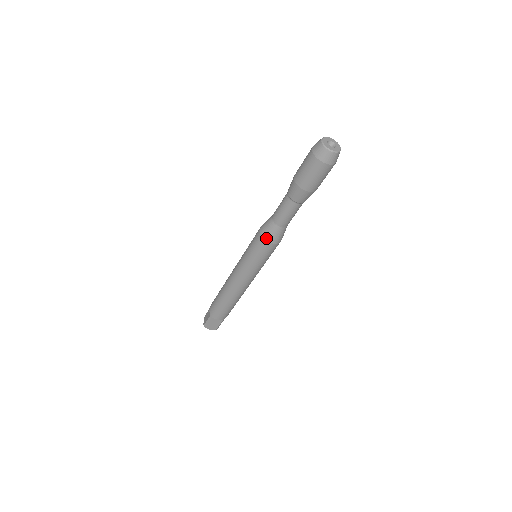
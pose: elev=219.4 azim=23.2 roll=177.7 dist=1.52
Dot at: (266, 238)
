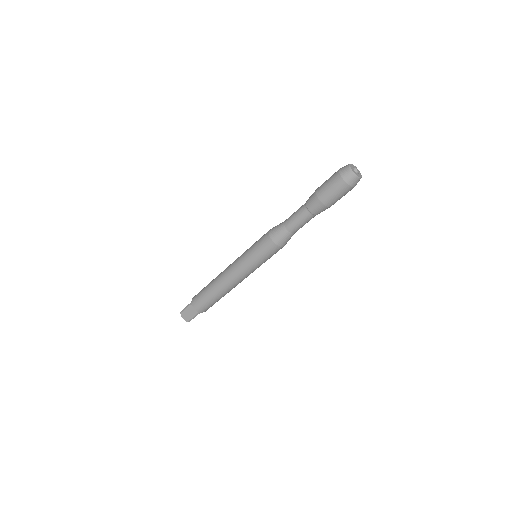
Dot at: (271, 235)
